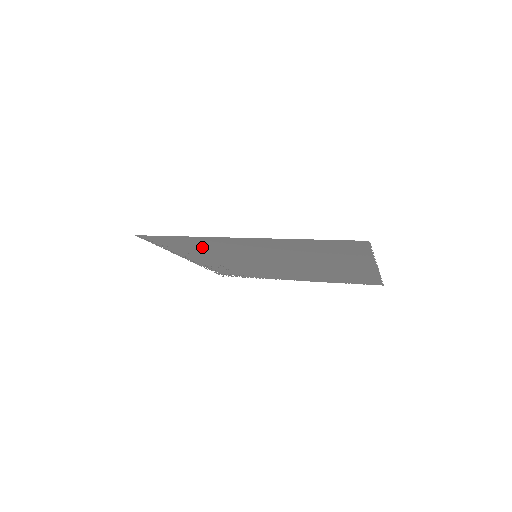
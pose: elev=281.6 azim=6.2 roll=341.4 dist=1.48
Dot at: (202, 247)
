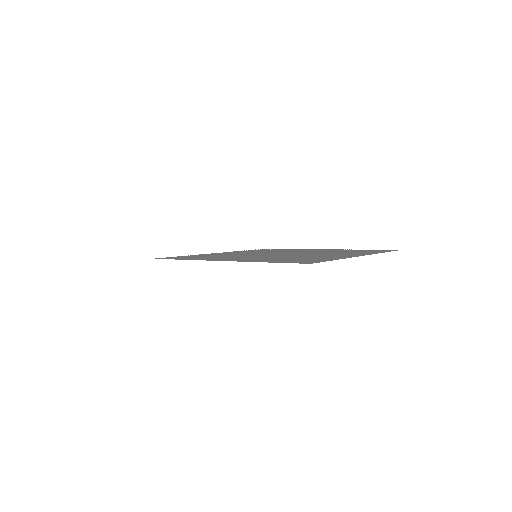
Dot at: occluded
